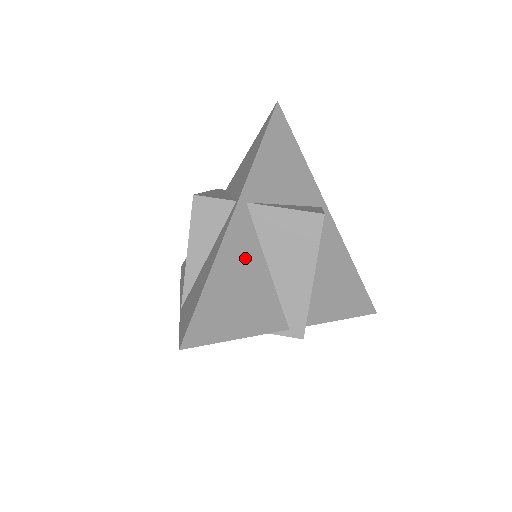
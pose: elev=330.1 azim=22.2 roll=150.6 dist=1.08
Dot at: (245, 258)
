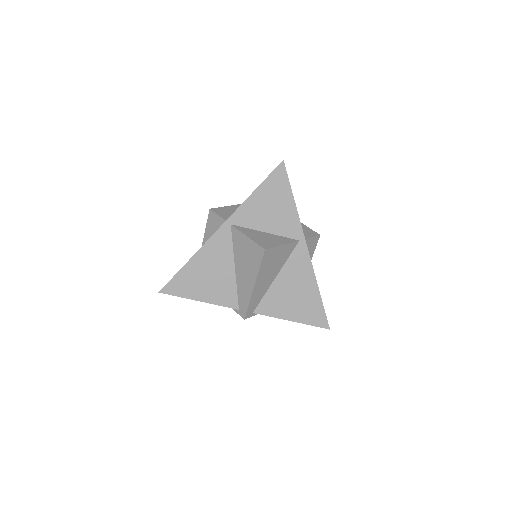
Dot at: (219, 257)
